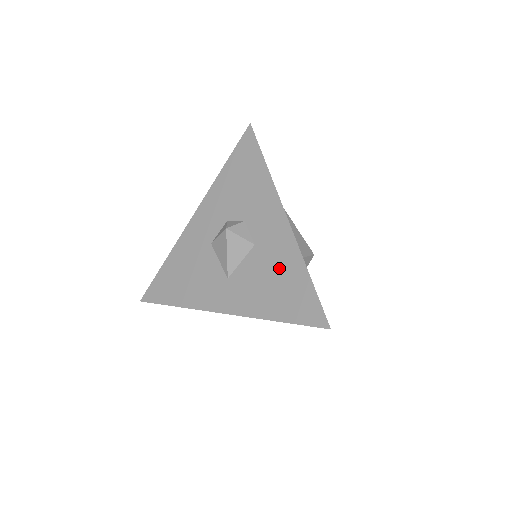
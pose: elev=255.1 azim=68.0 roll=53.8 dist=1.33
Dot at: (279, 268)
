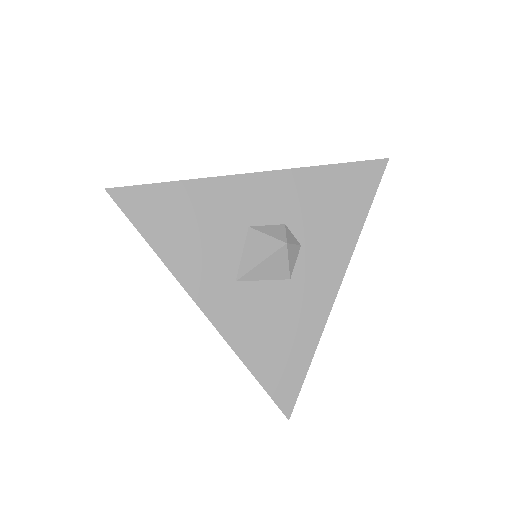
Dot at: (293, 326)
